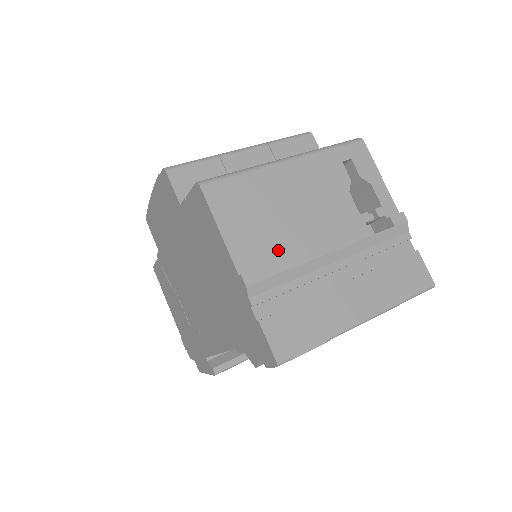
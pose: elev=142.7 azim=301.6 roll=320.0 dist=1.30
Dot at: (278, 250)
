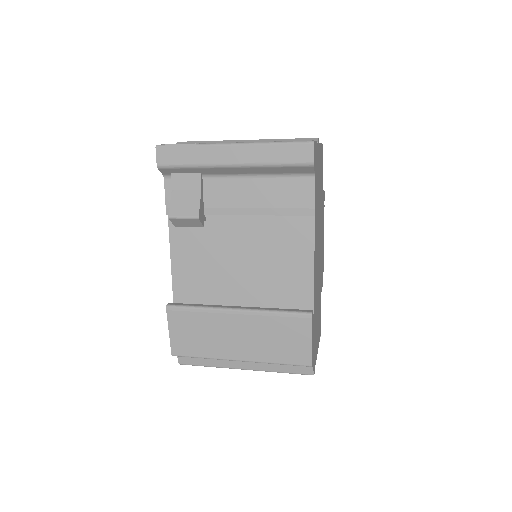
Dot at: occluded
